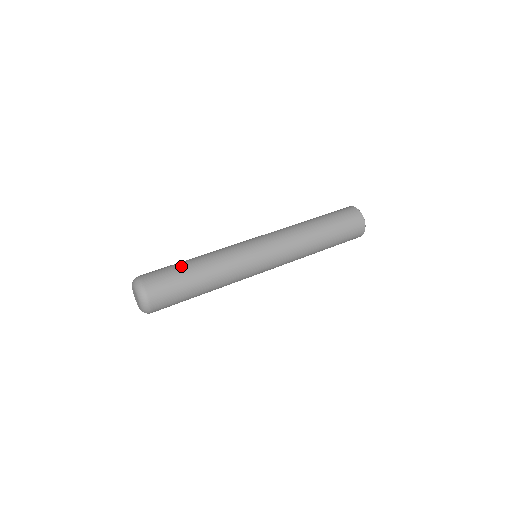
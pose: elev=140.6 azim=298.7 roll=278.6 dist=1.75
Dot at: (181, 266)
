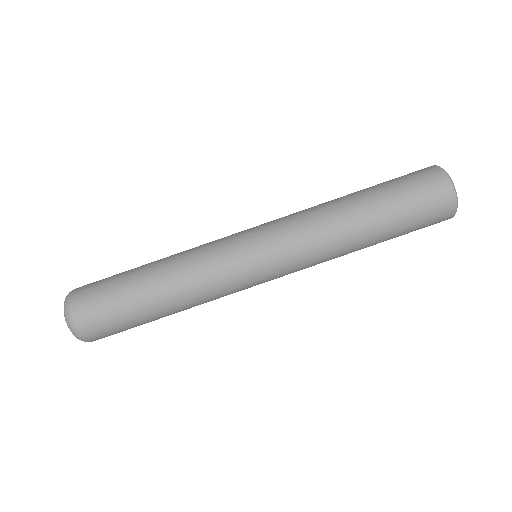
Dot at: (129, 273)
